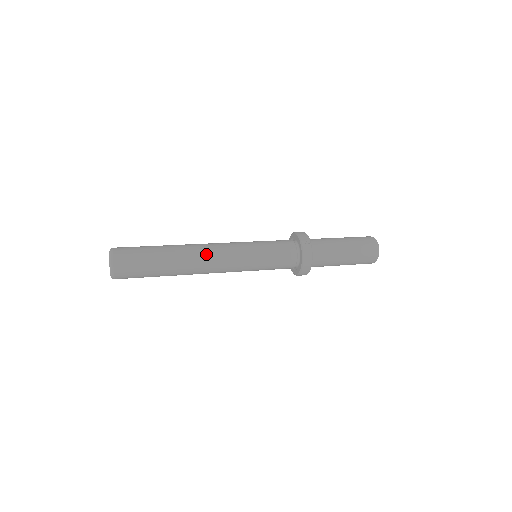
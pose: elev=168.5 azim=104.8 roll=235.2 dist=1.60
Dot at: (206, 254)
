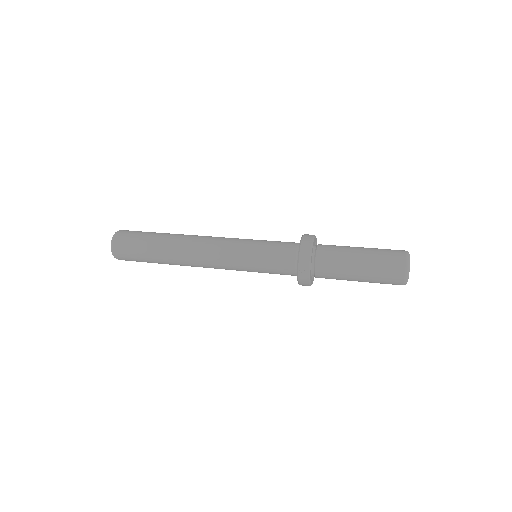
Dot at: (196, 258)
